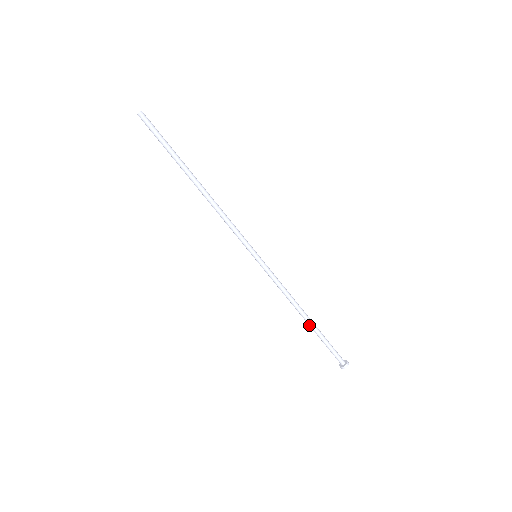
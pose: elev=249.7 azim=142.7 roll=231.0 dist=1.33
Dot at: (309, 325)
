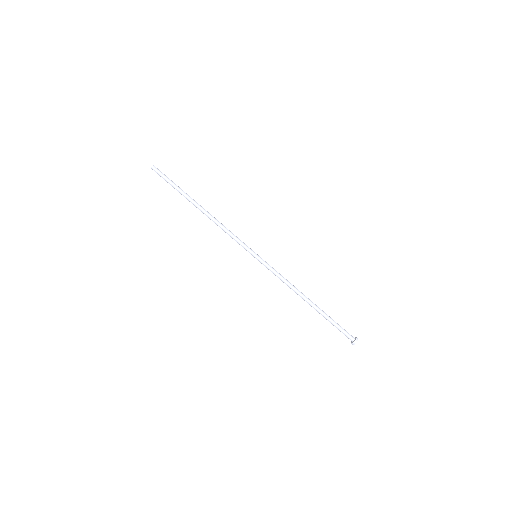
Dot at: (314, 308)
